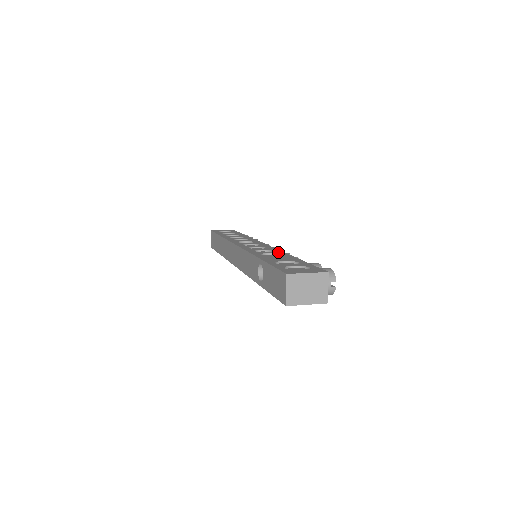
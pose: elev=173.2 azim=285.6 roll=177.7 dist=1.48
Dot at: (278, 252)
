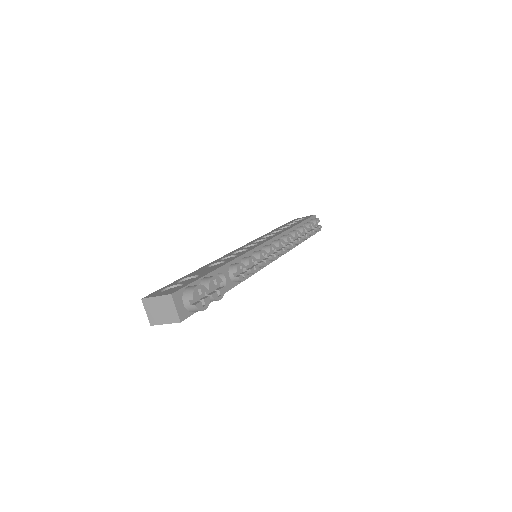
Dot at: (230, 259)
